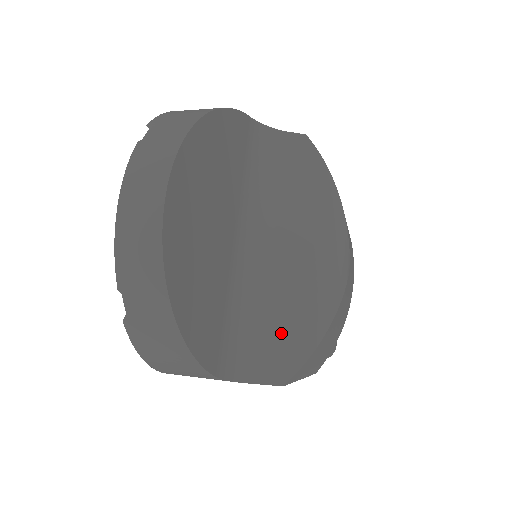
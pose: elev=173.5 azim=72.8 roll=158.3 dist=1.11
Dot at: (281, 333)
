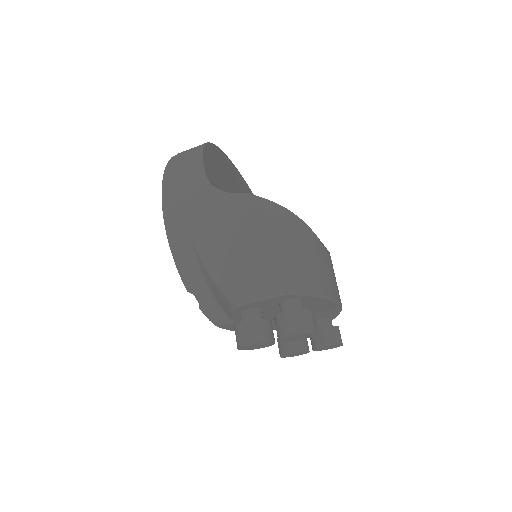
Dot at: occluded
